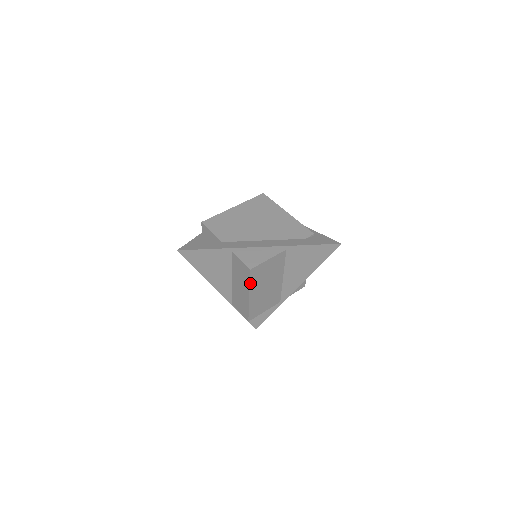
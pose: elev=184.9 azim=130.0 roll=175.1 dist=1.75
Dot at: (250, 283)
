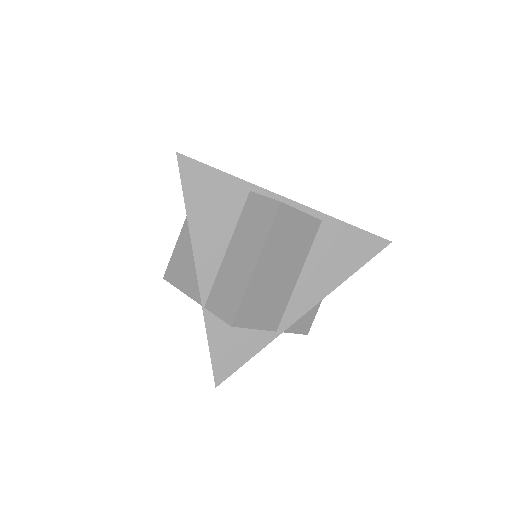
Dot at: (269, 233)
